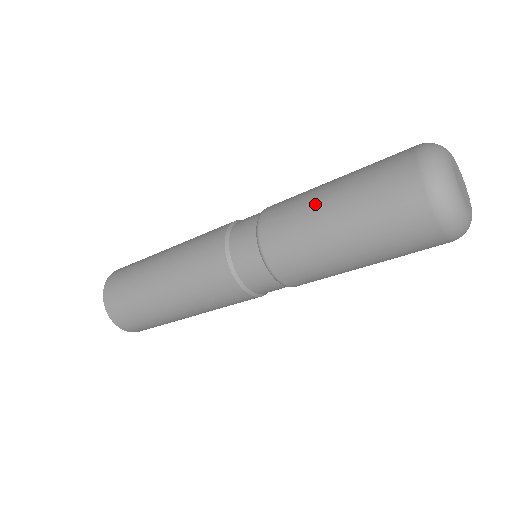
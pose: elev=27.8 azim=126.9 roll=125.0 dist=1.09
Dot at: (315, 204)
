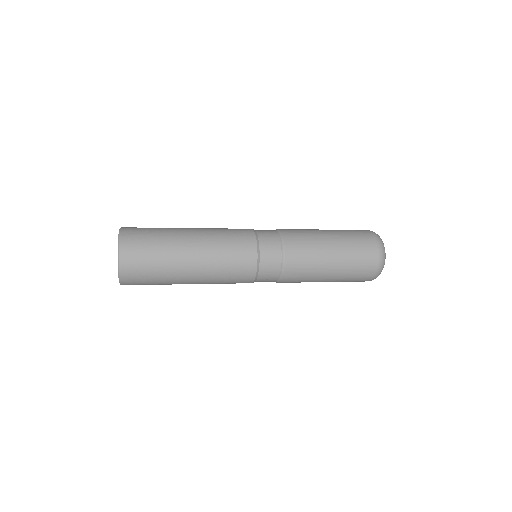
Dot at: (321, 236)
